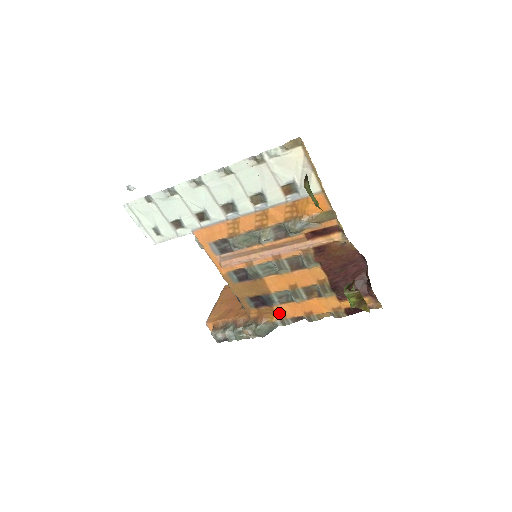
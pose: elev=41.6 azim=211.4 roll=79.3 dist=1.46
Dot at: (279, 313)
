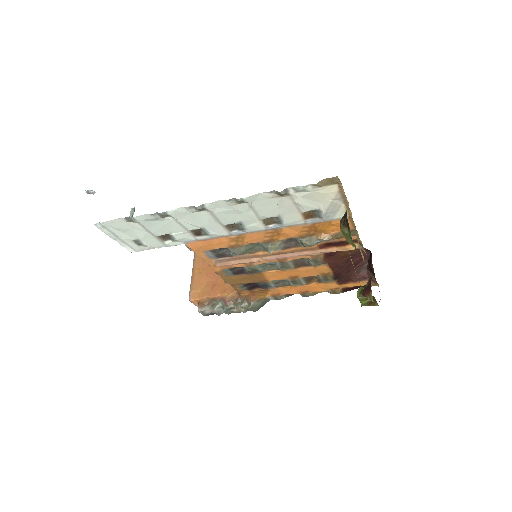
Dot at: (273, 292)
